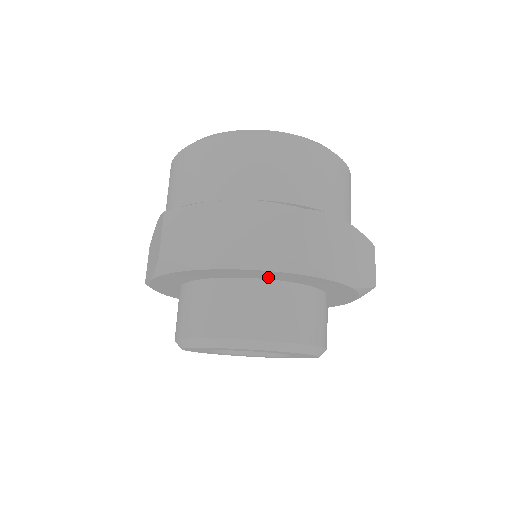
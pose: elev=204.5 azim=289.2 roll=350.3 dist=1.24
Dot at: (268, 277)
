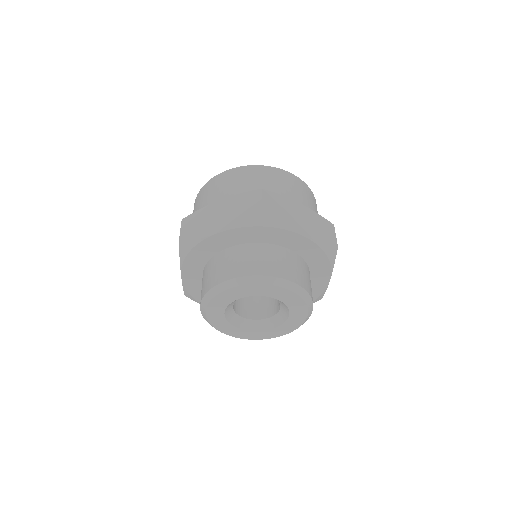
Dot at: (249, 239)
